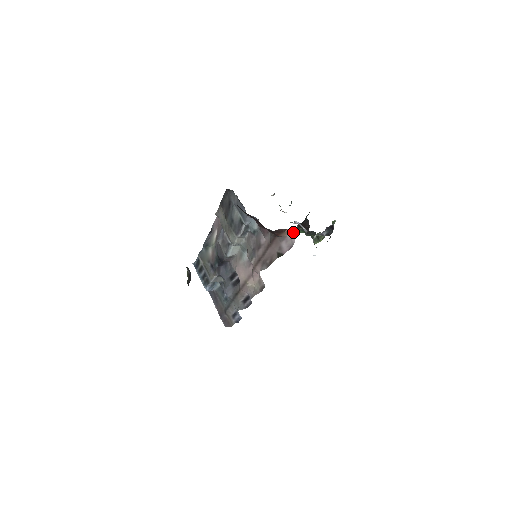
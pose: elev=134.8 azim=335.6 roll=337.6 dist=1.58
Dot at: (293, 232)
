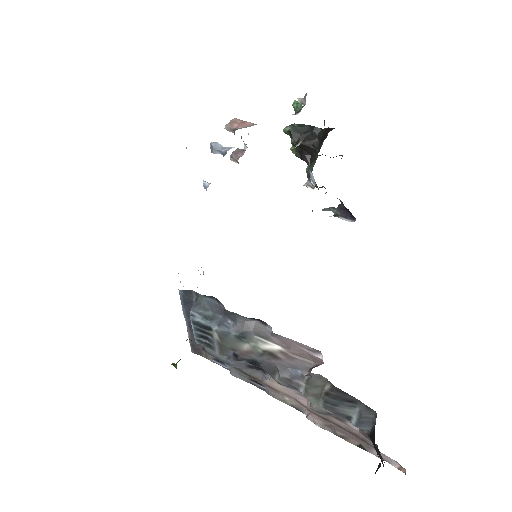
Dot at: (403, 470)
